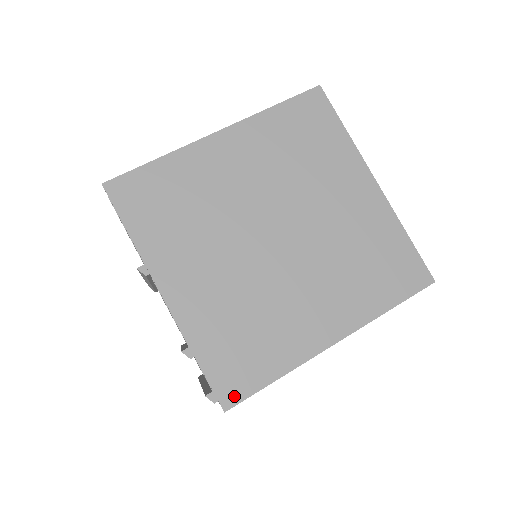
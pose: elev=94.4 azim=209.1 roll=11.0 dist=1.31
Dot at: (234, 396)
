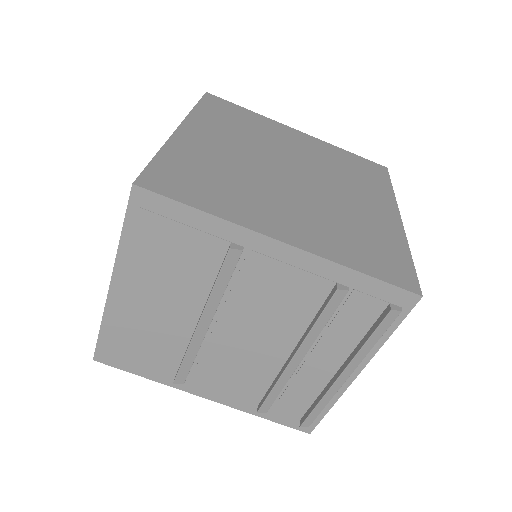
Dot at: (411, 282)
